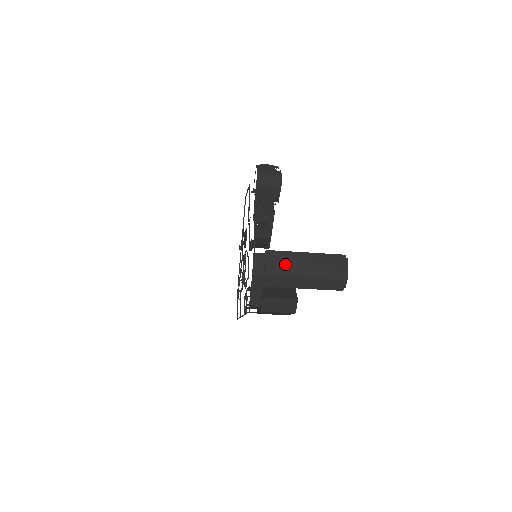
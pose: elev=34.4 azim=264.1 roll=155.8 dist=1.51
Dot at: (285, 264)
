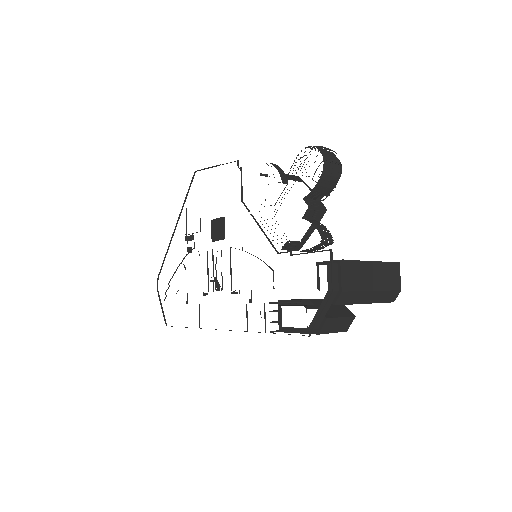
Dot at: (357, 276)
